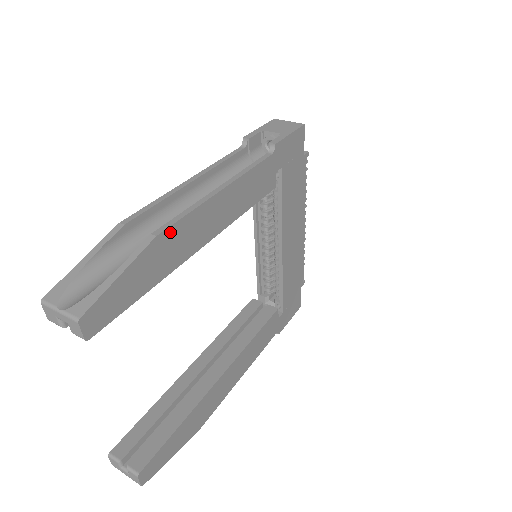
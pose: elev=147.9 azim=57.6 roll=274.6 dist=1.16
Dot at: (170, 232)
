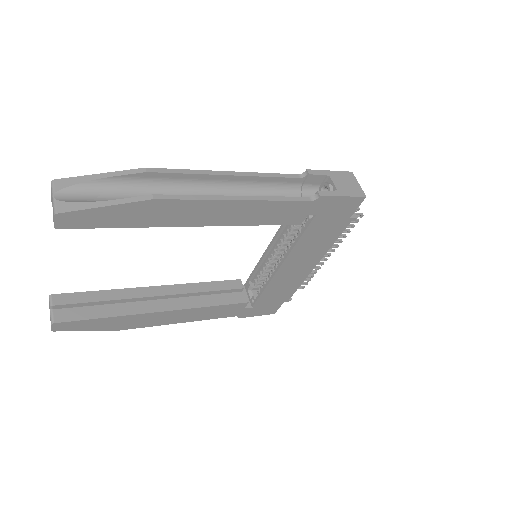
Dot at: (168, 203)
